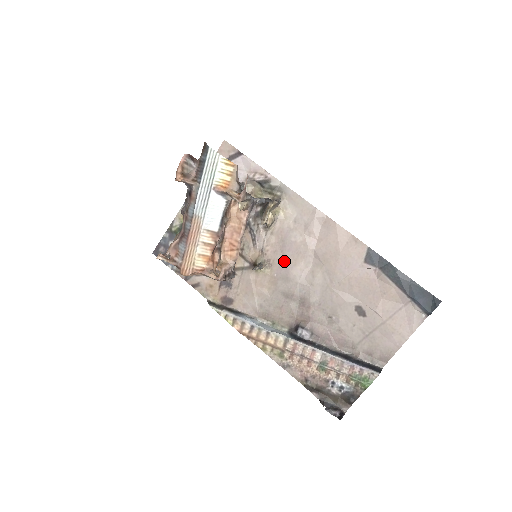
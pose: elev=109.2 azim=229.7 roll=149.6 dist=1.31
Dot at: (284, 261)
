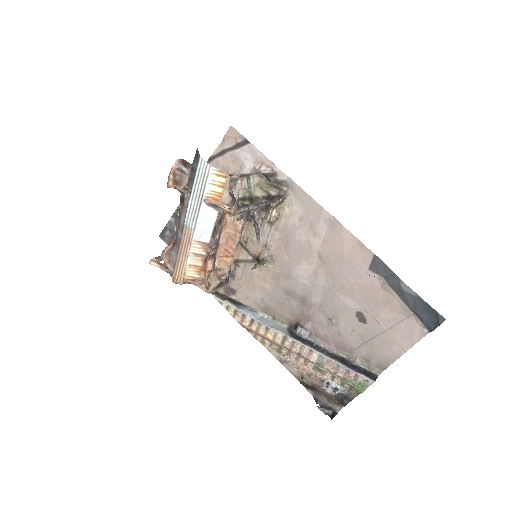
Dot at: (287, 259)
